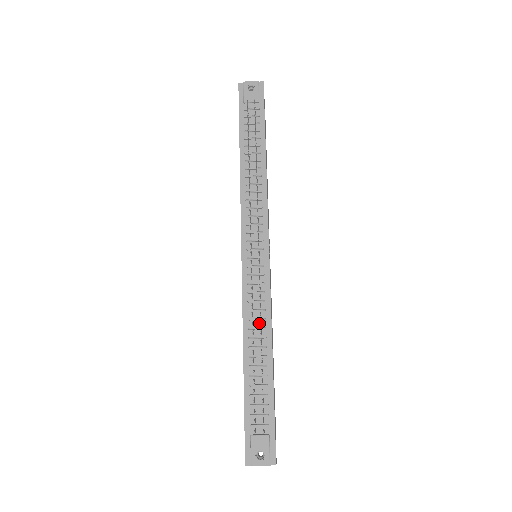
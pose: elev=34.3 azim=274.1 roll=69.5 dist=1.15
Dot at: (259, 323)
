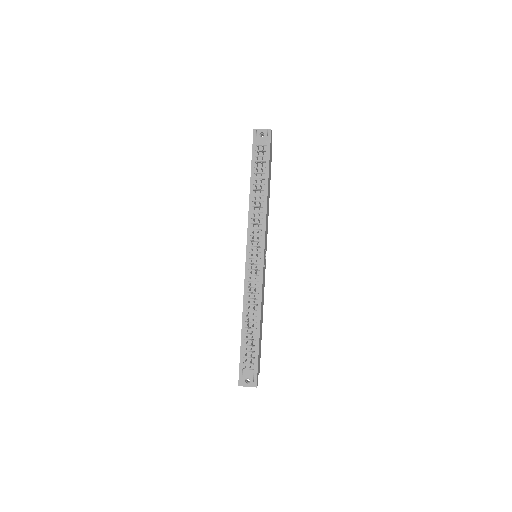
Dot at: (254, 301)
